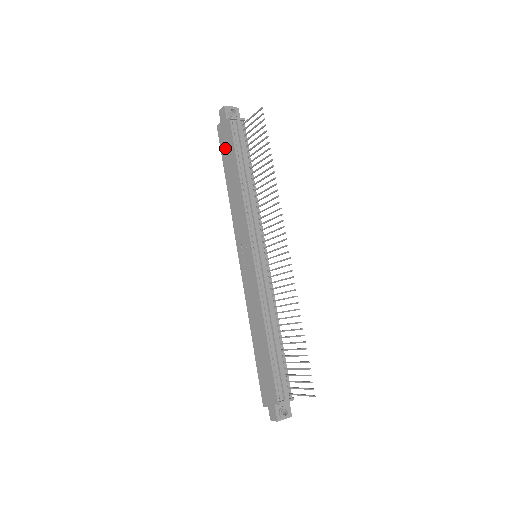
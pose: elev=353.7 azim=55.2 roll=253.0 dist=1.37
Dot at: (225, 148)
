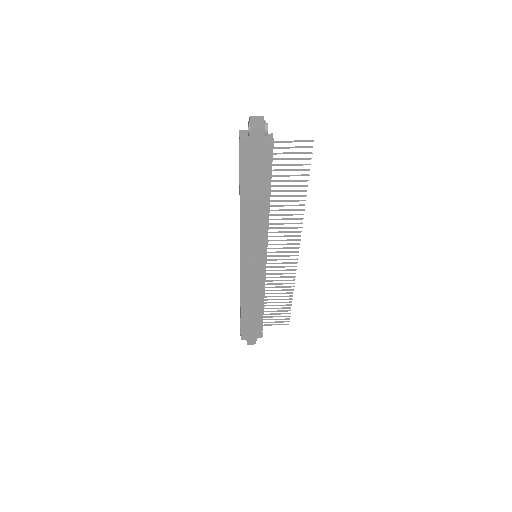
Dot at: (251, 171)
